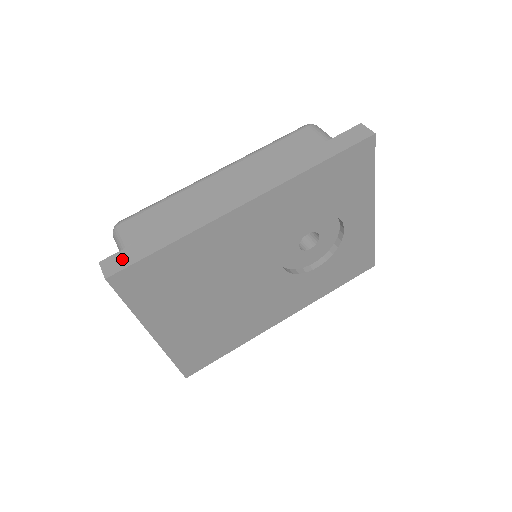
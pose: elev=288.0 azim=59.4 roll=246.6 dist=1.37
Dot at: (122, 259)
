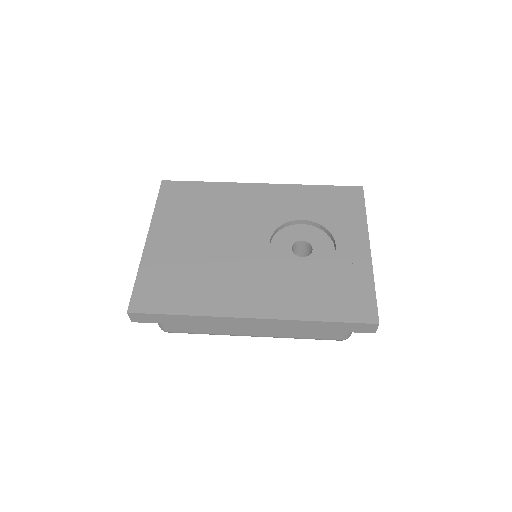
Dot at: occluded
